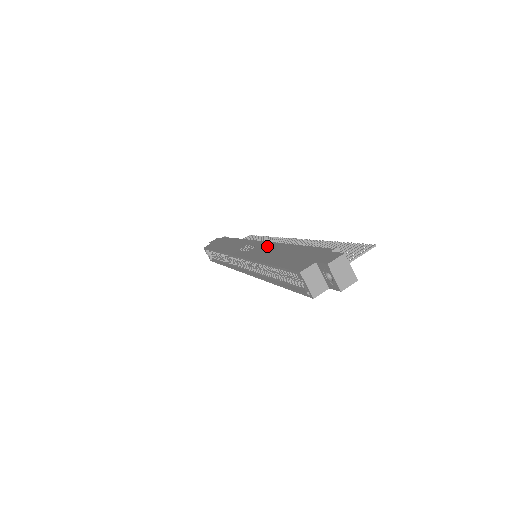
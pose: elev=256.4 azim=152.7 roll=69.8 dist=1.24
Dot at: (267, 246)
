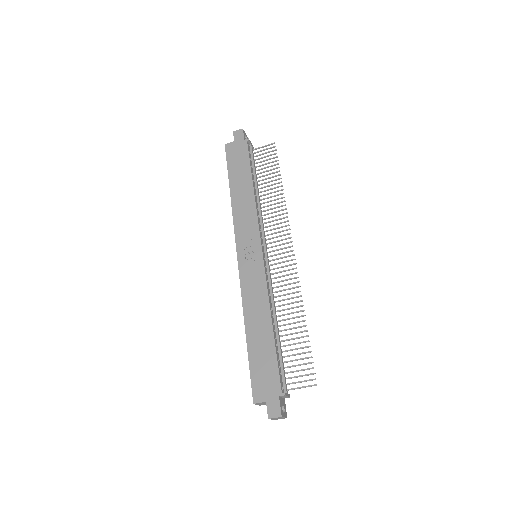
Dot at: (260, 285)
